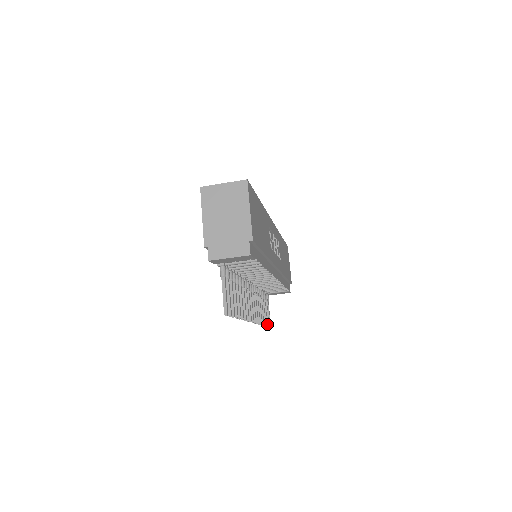
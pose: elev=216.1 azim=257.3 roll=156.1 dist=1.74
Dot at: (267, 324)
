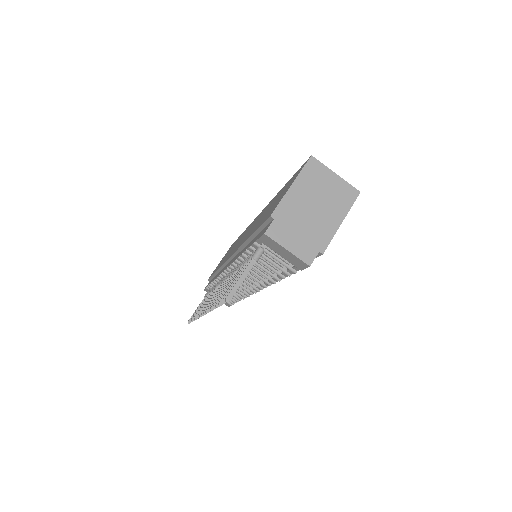
Dot at: occluded
